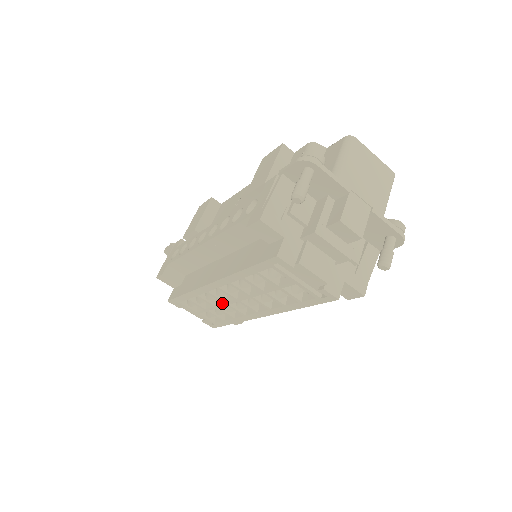
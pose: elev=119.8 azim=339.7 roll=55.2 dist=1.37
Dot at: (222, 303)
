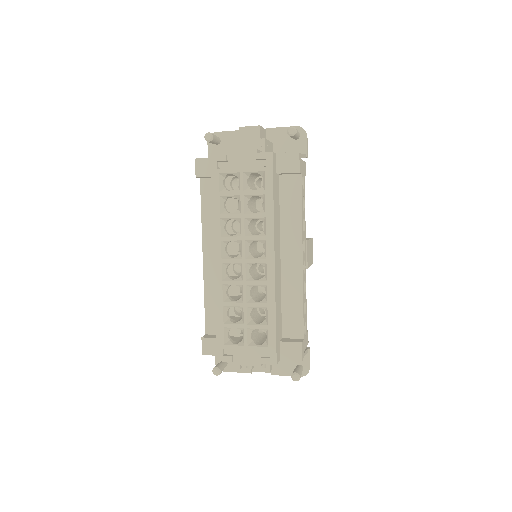
Dot at: (242, 287)
